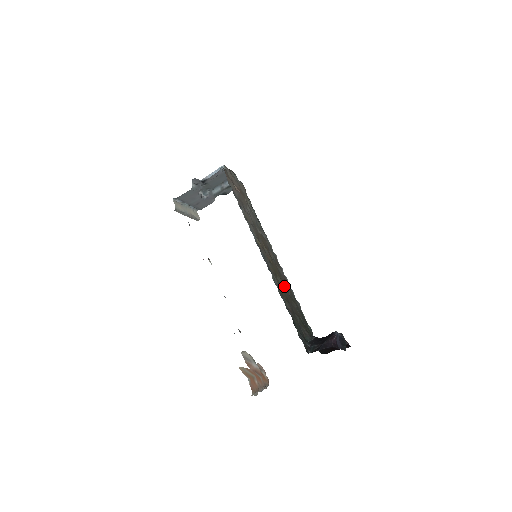
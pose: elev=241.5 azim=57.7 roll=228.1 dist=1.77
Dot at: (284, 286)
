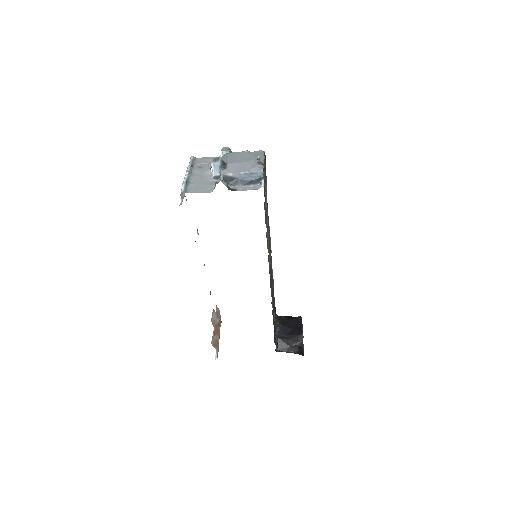
Dot at: occluded
